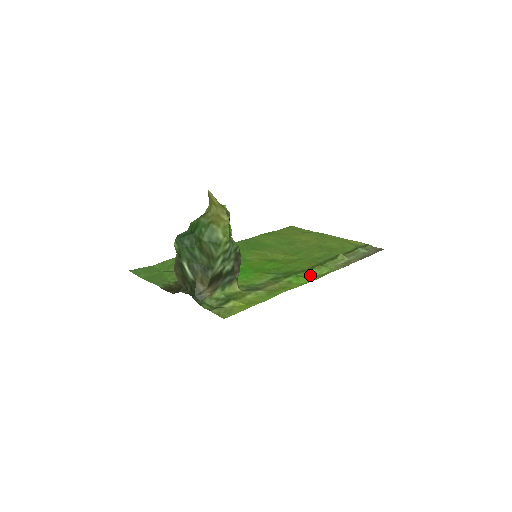
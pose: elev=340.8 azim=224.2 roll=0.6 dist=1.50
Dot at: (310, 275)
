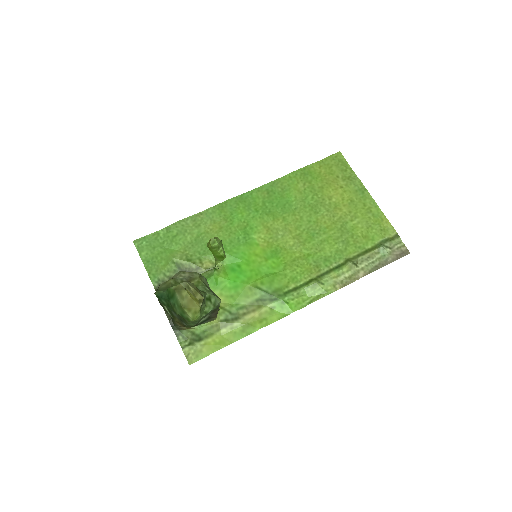
Dot at: (299, 298)
